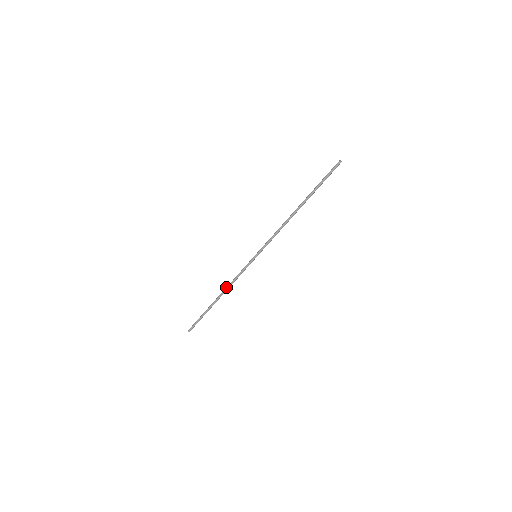
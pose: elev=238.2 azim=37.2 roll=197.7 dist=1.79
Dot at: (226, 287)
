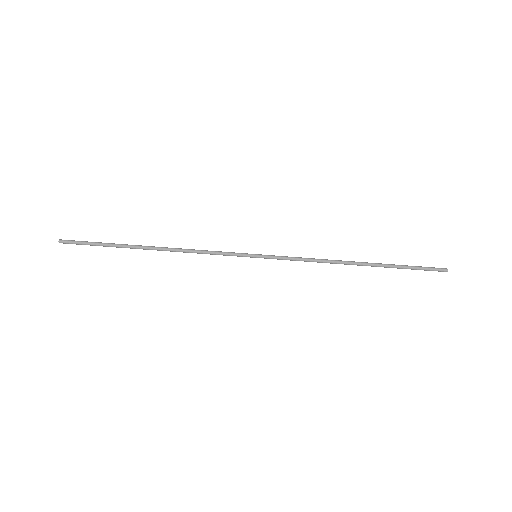
Dot at: occluded
